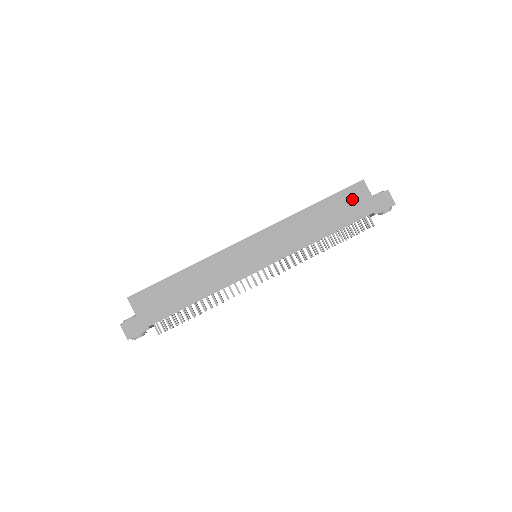
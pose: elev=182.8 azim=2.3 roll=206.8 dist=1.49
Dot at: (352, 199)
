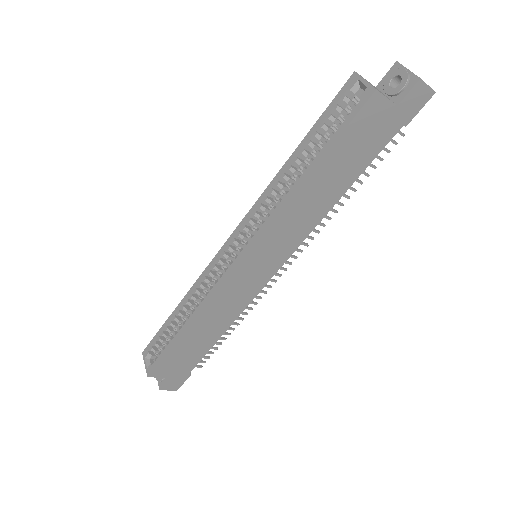
Dot at: (365, 130)
